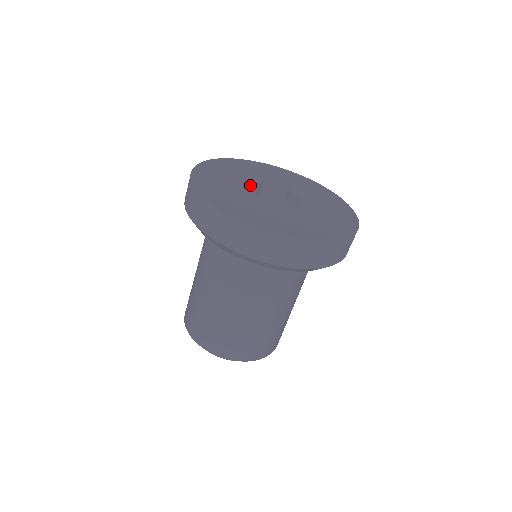
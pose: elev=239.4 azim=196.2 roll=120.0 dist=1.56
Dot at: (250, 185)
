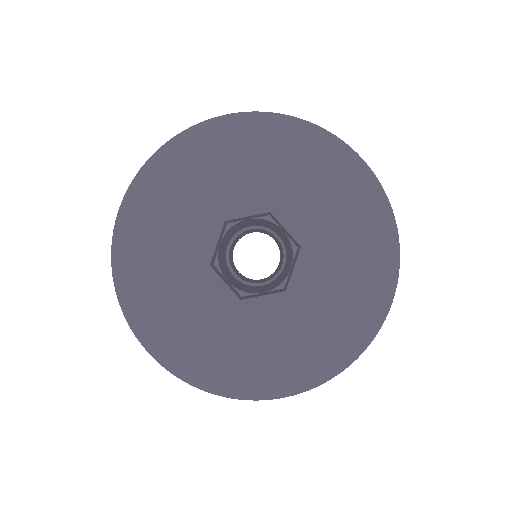
Dot at: (232, 215)
